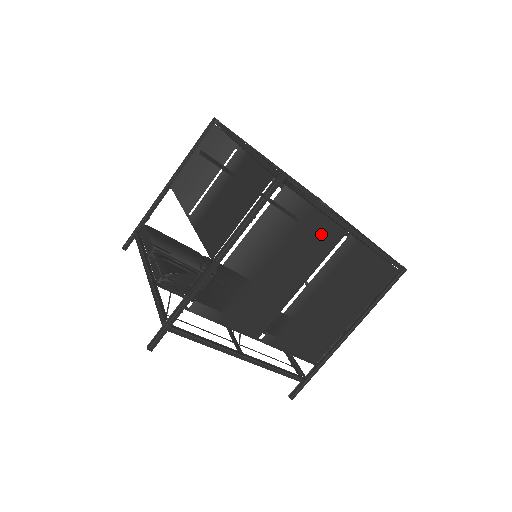
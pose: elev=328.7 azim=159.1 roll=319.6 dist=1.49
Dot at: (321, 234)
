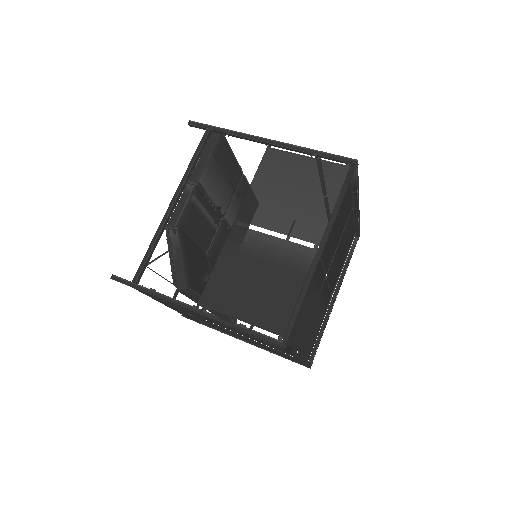
Dot at: (278, 349)
